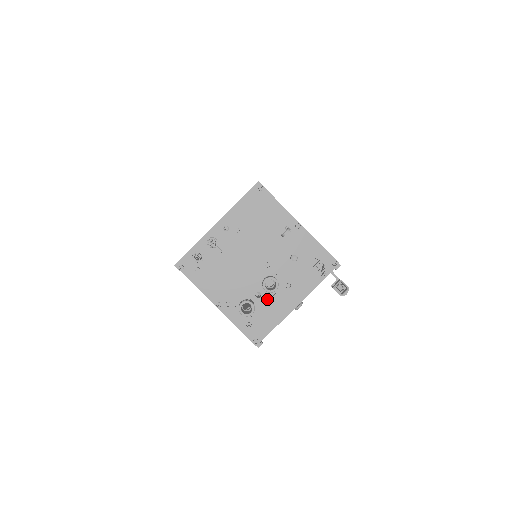
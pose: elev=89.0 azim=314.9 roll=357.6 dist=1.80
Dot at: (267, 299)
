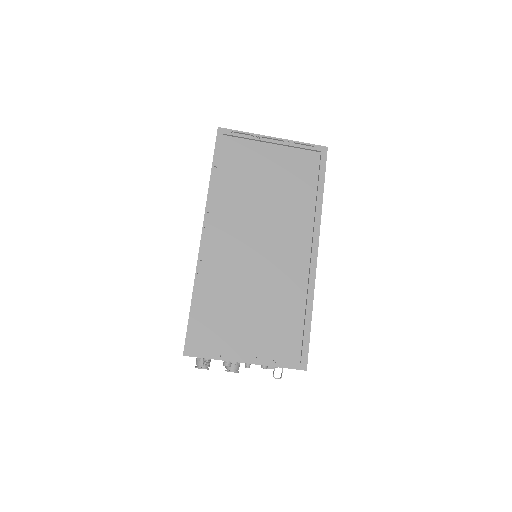
Dot at: occluded
